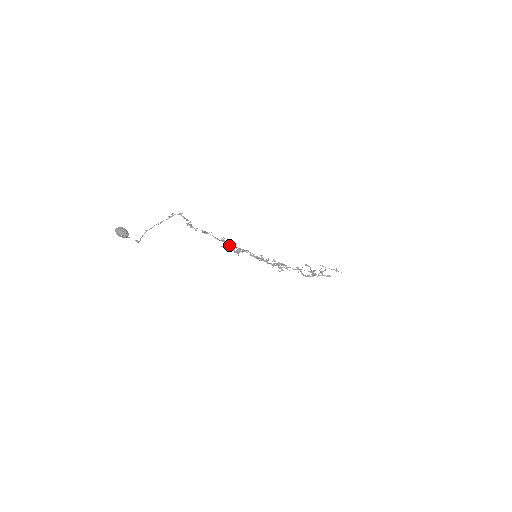
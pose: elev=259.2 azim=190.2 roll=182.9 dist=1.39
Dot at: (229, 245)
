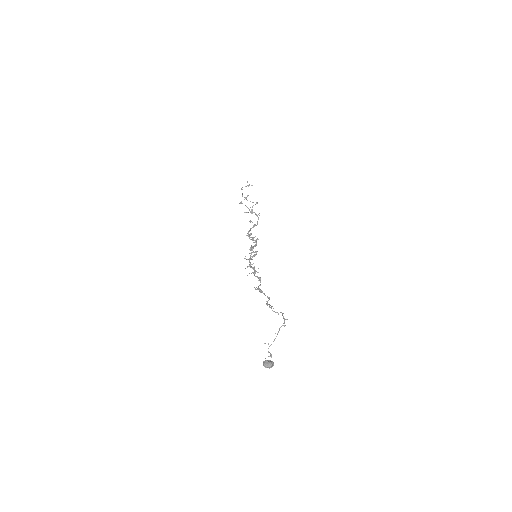
Dot at: occluded
